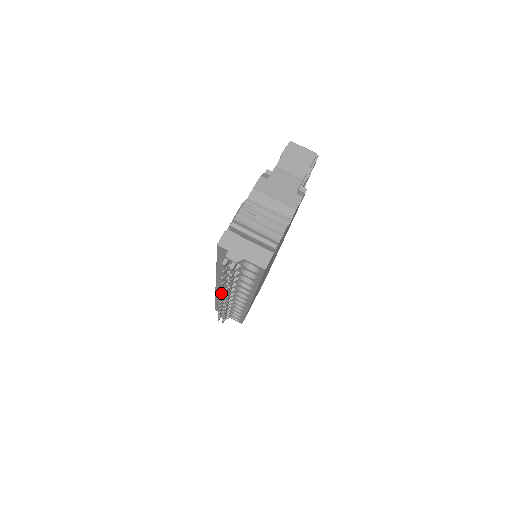
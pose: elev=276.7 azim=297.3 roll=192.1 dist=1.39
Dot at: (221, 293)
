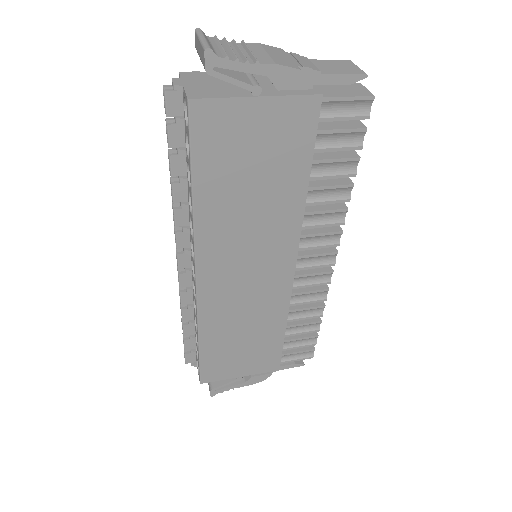
Dot at: occluded
